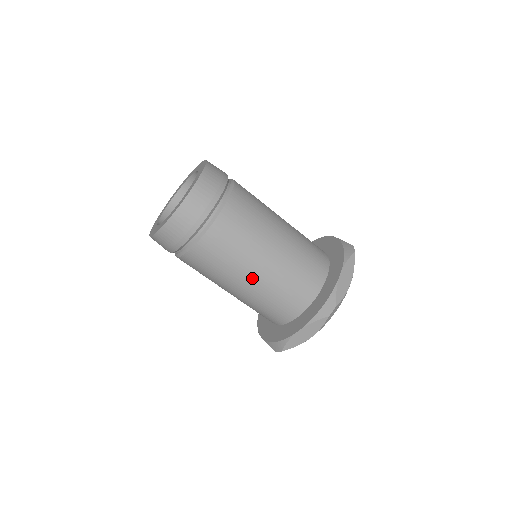
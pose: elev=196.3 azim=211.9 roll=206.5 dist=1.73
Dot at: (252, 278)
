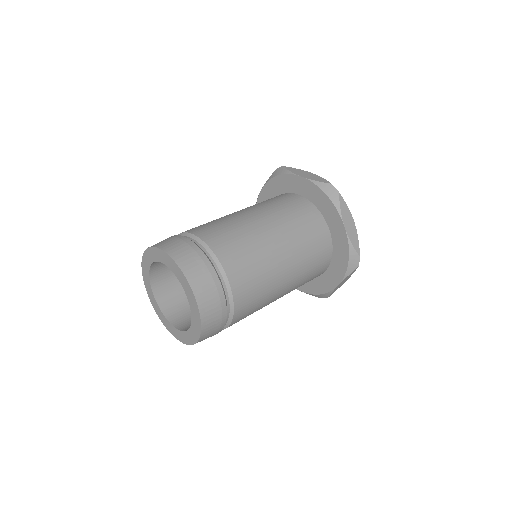
Dot at: (283, 293)
